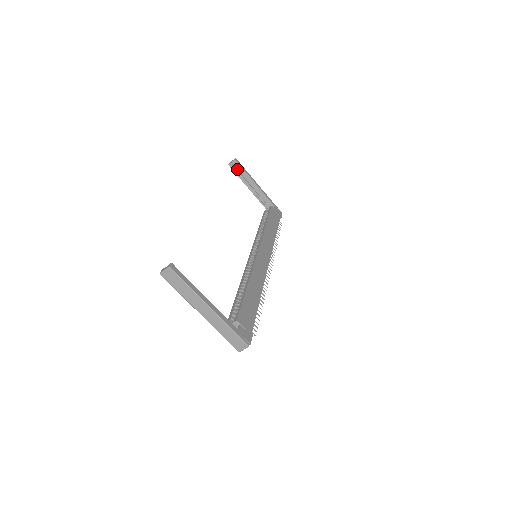
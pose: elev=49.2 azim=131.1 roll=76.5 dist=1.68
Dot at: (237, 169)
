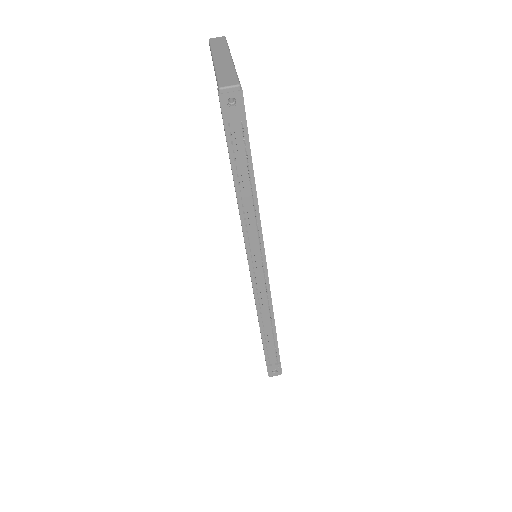
Dot at: occluded
